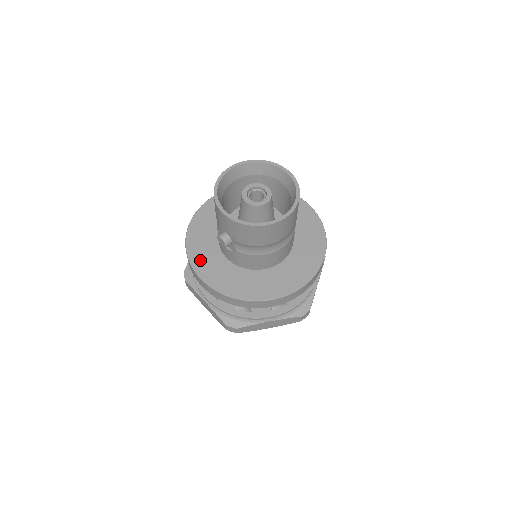
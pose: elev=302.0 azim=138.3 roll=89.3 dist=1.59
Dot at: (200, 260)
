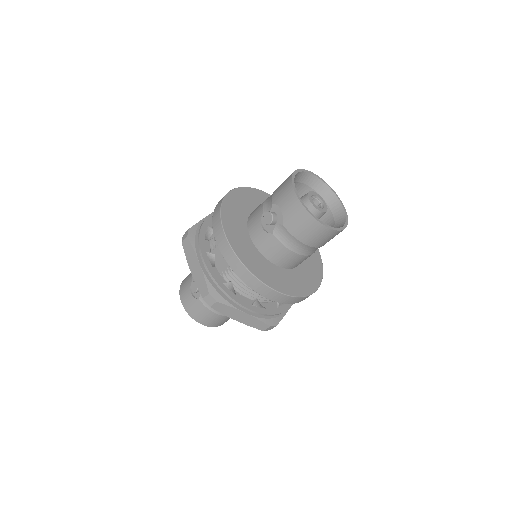
Dot at: (230, 223)
